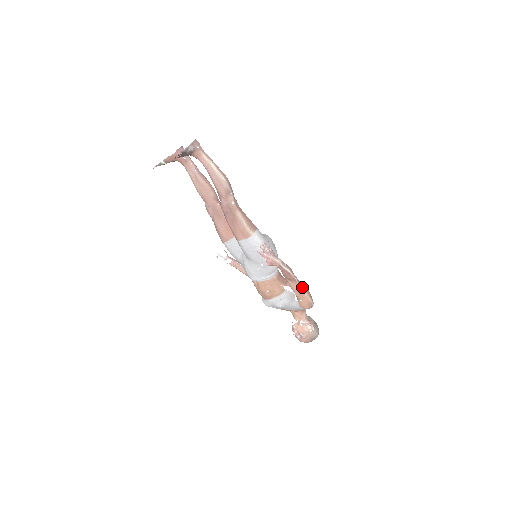
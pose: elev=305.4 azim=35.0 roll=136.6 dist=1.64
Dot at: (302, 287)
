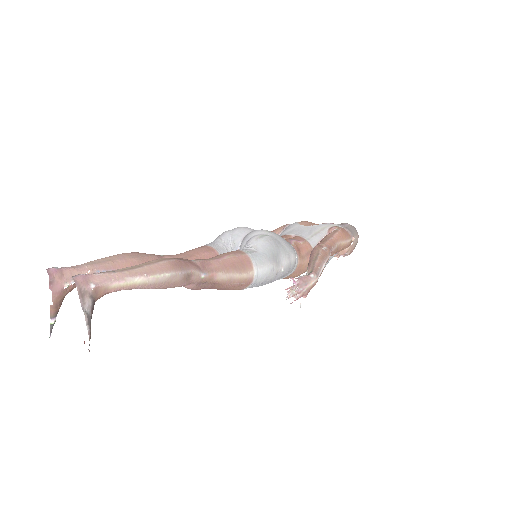
Dot at: (336, 244)
